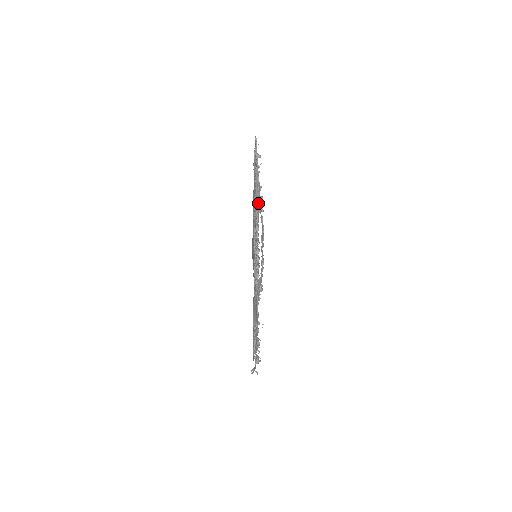
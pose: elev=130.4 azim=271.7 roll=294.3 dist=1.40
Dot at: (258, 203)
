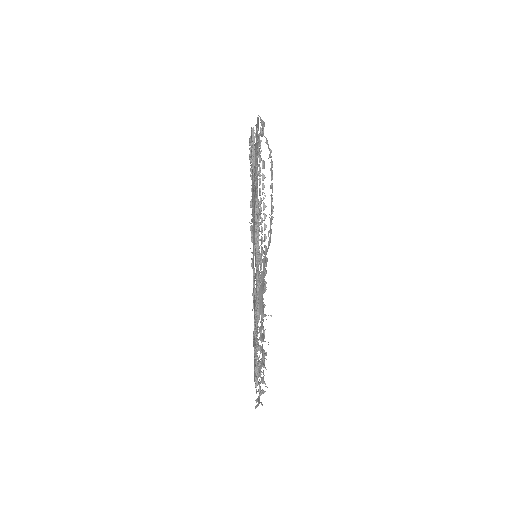
Dot at: (264, 136)
